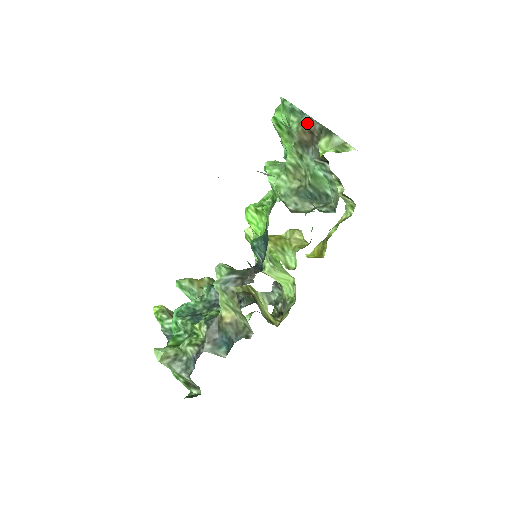
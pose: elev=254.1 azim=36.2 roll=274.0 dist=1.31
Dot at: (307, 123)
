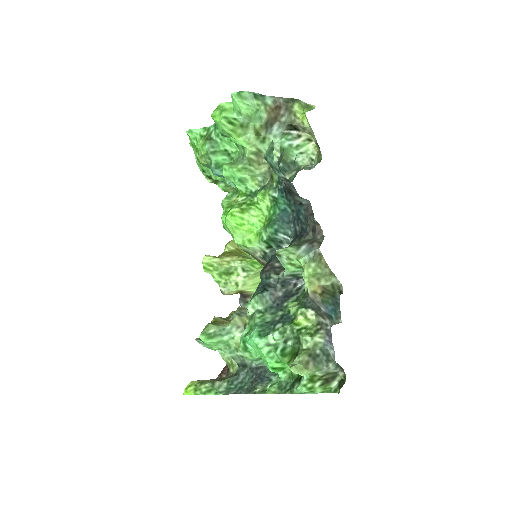
Dot at: (271, 101)
